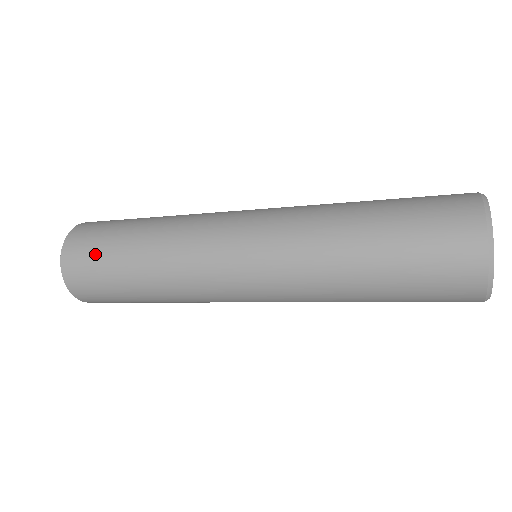
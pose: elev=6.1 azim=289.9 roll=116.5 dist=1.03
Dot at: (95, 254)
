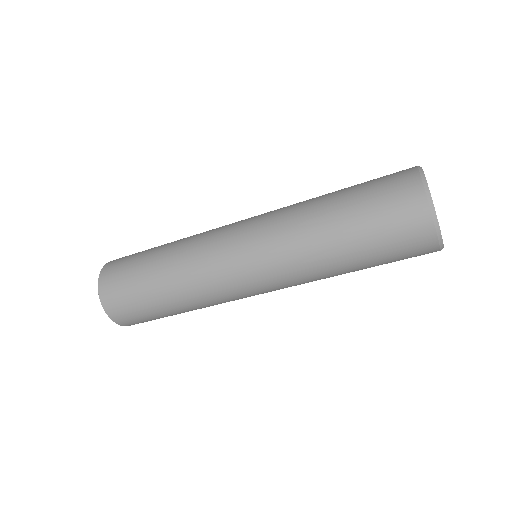
Dot at: (128, 293)
